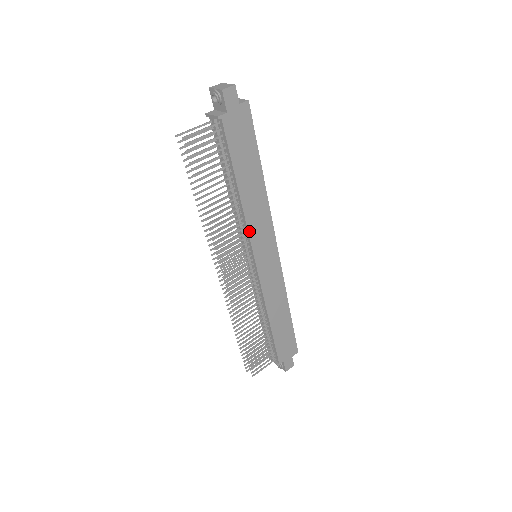
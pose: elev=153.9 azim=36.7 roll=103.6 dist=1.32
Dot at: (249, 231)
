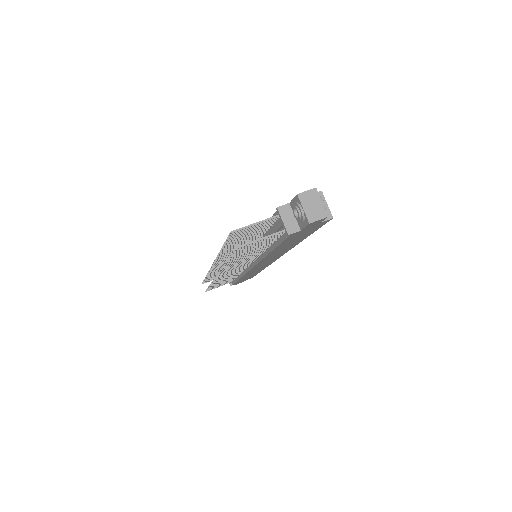
Dot at: (261, 261)
